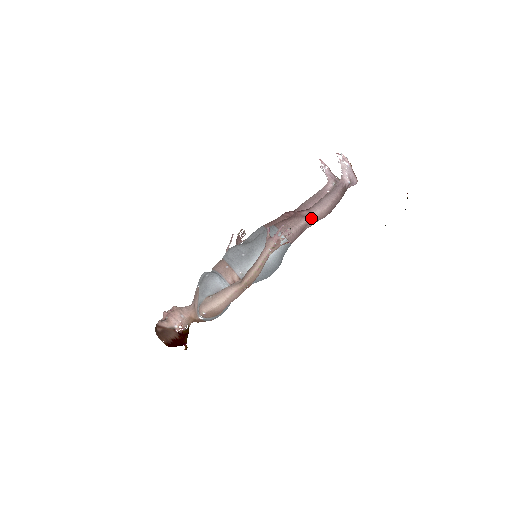
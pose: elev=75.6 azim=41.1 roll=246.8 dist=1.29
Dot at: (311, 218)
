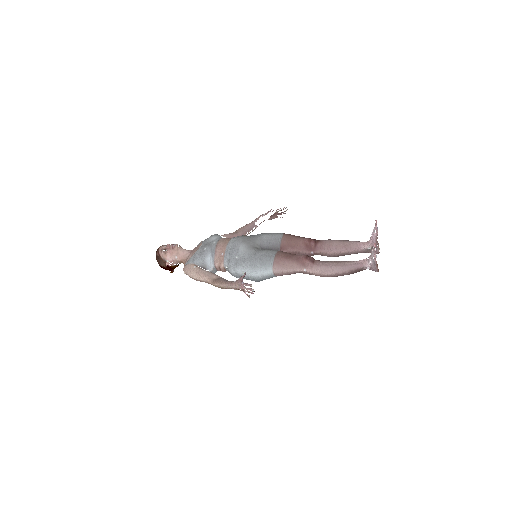
Dot at: (309, 272)
